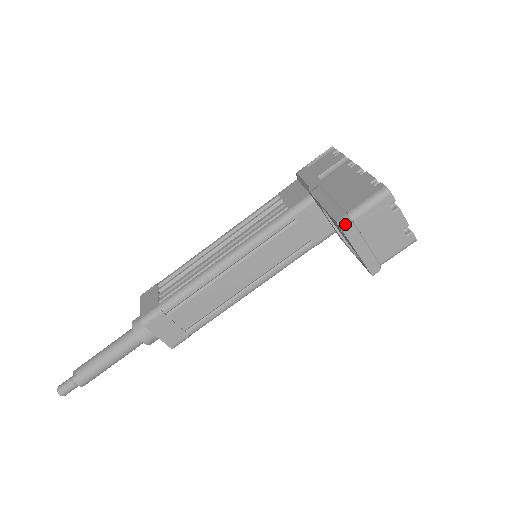
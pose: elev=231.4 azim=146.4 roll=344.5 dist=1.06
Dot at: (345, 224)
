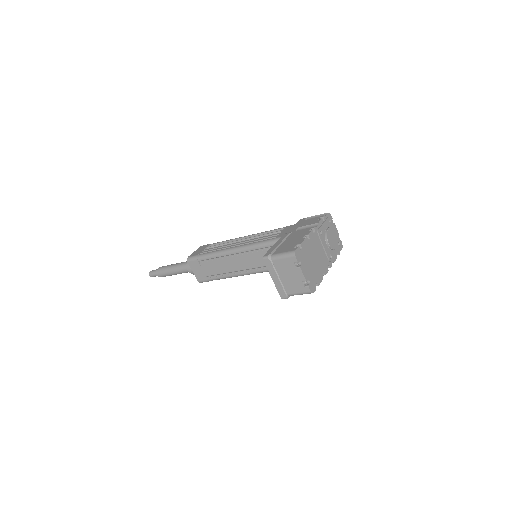
Dot at: (266, 260)
